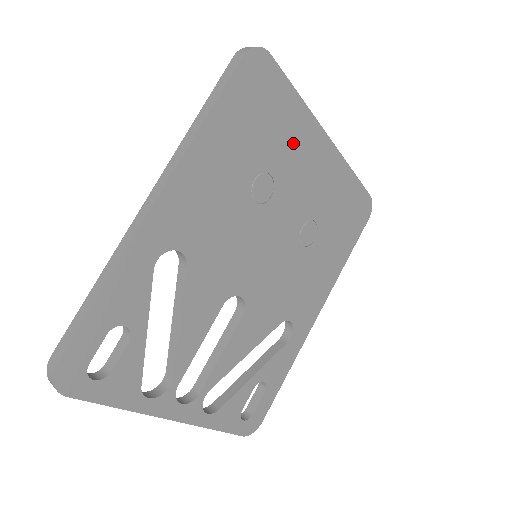
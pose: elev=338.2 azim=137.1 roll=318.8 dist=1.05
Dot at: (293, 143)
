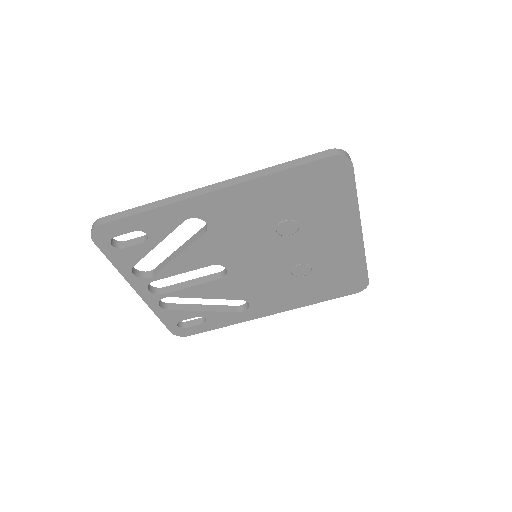
Dot at: (330, 219)
